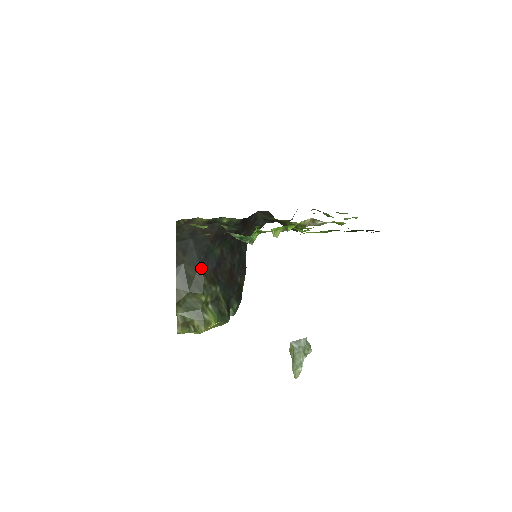
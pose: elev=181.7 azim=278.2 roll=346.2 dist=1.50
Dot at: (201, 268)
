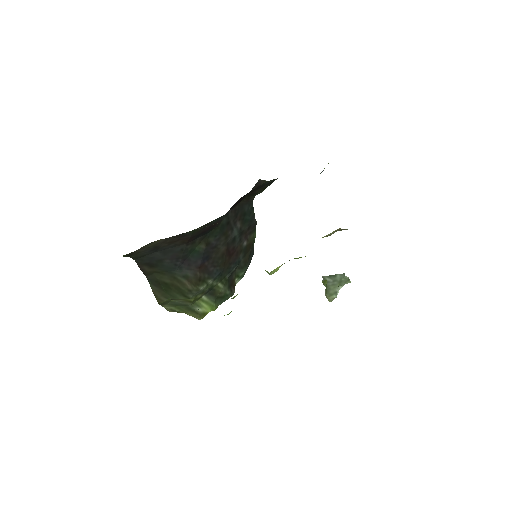
Dot at: (180, 274)
